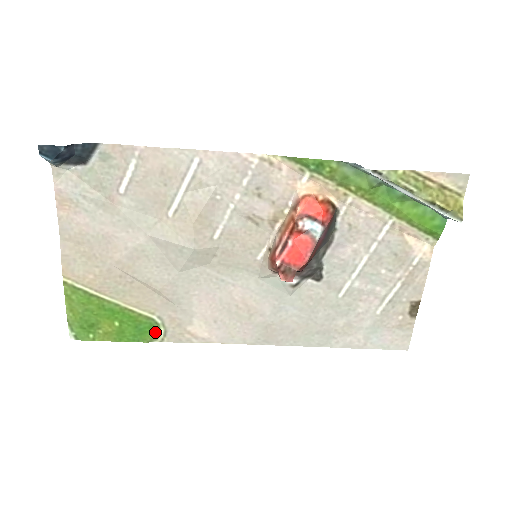
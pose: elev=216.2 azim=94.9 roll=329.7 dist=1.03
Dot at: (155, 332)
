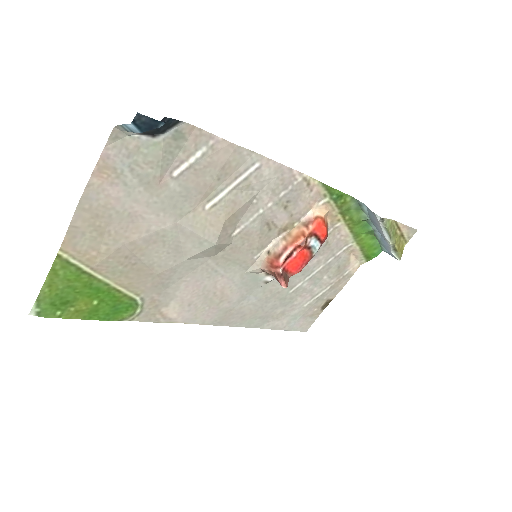
Dot at: (130, 312)
